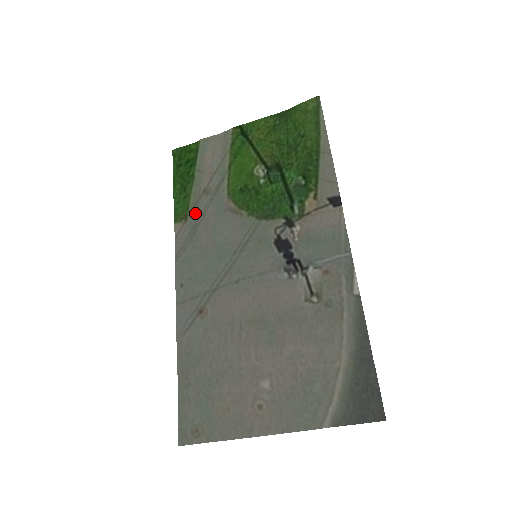
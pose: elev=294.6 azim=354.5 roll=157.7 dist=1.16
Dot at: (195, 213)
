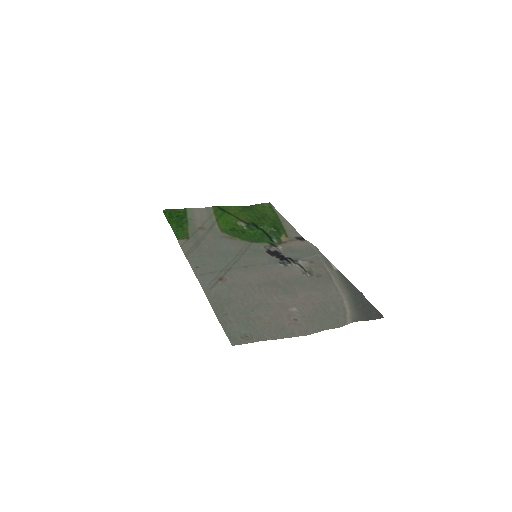
Dot at: (196, 236)
